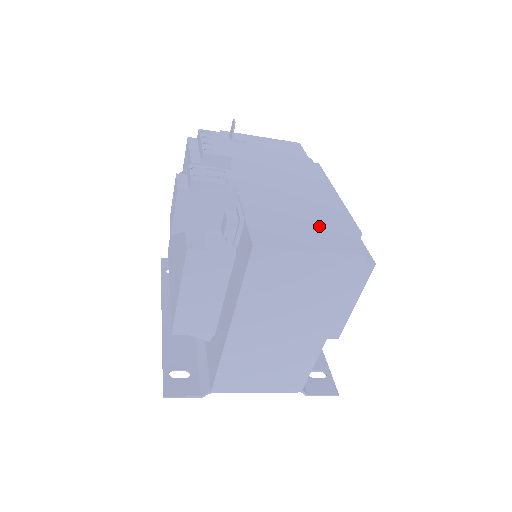
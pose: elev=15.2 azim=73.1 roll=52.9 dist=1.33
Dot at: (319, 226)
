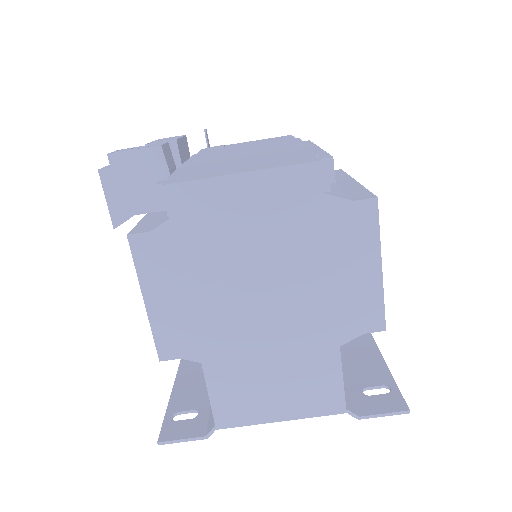
Dot at: (267, 160)
